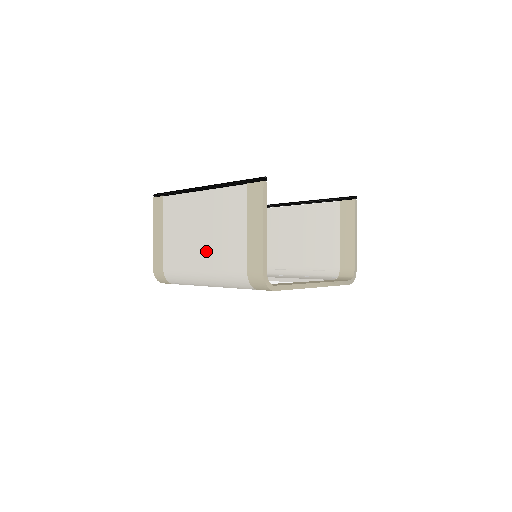
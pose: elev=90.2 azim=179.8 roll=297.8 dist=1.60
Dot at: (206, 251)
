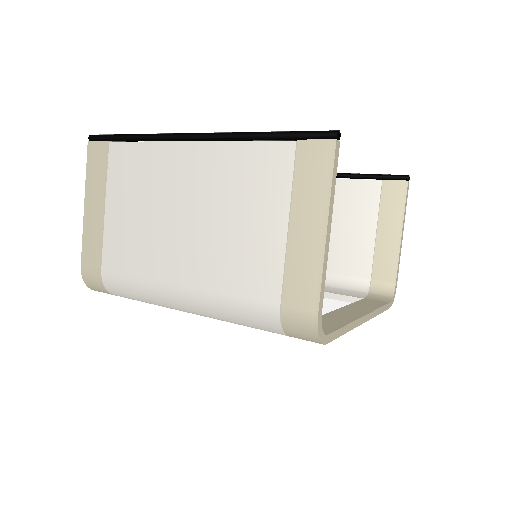
Dot at: (193, 254)
